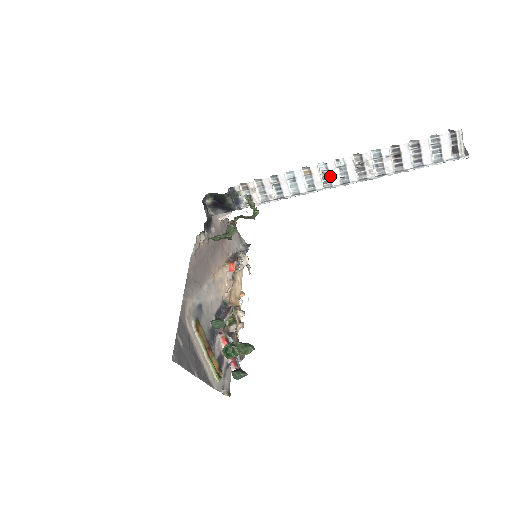
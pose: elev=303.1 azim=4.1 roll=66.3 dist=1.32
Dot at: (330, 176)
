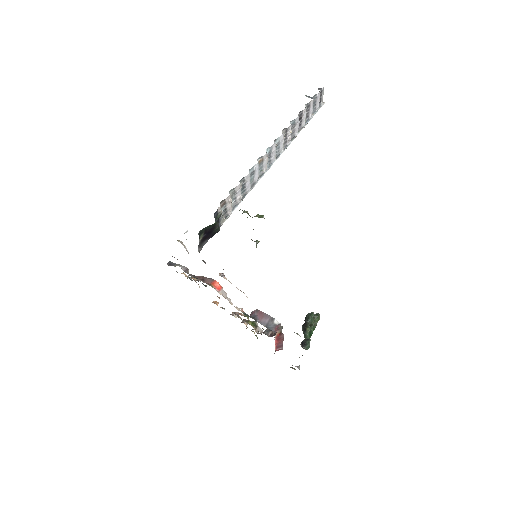
Dot at: (271, 156)
